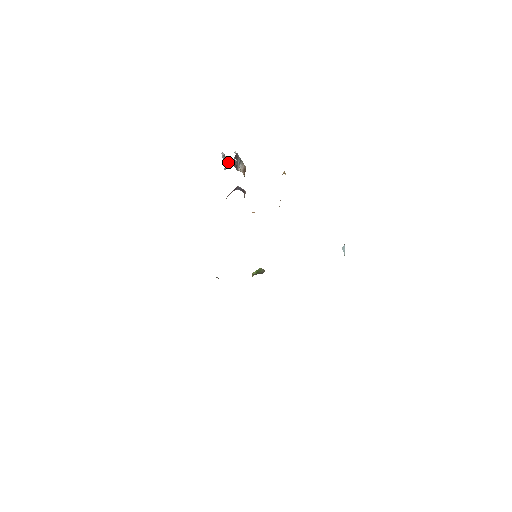
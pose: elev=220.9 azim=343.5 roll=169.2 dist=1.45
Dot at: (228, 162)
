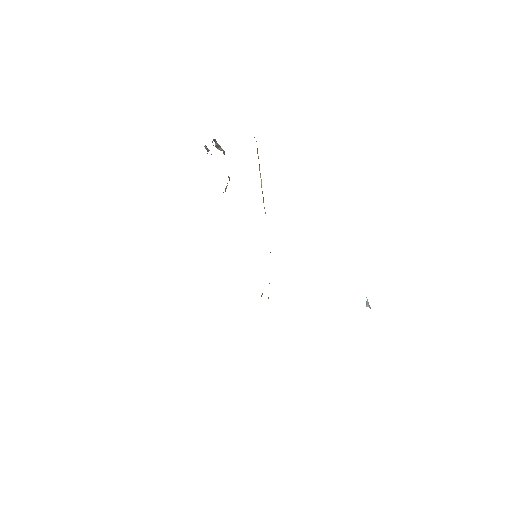
Dot at: occluded
